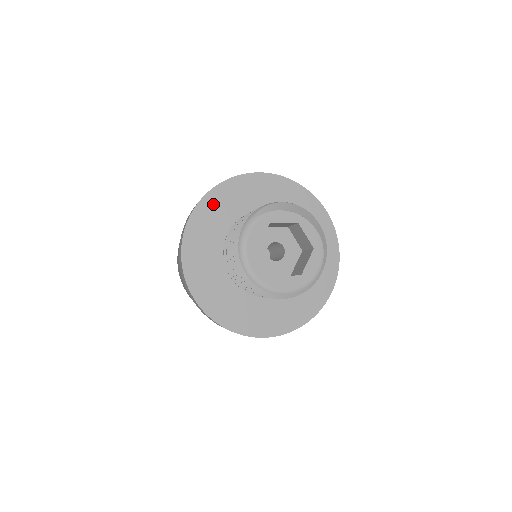
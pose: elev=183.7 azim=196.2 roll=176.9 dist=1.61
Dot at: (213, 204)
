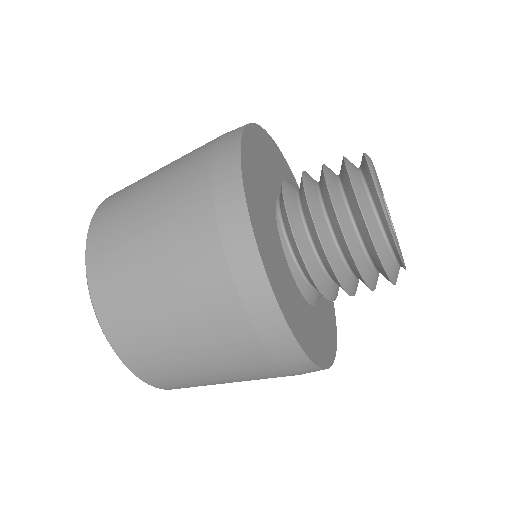
Dot at: (291, 178)
